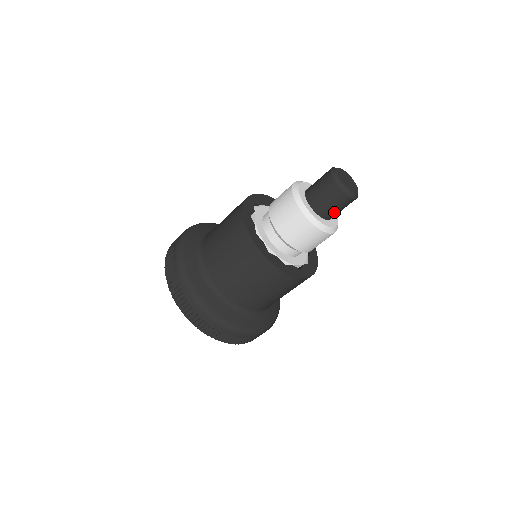
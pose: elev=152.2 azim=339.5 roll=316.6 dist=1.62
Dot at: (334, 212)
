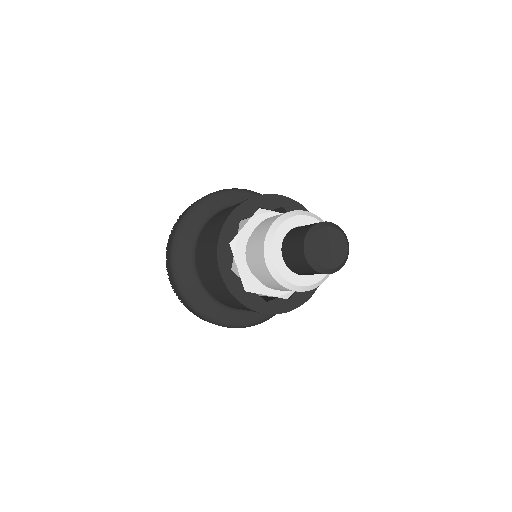
Dot at: (303, 272)
